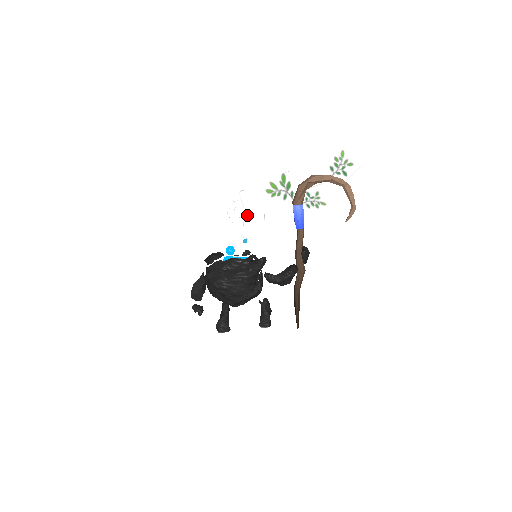
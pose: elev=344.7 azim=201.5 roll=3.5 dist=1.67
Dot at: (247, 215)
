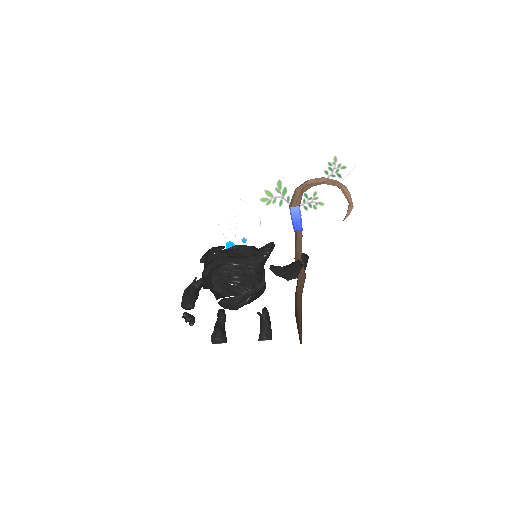
Dot at: (240, 226)
